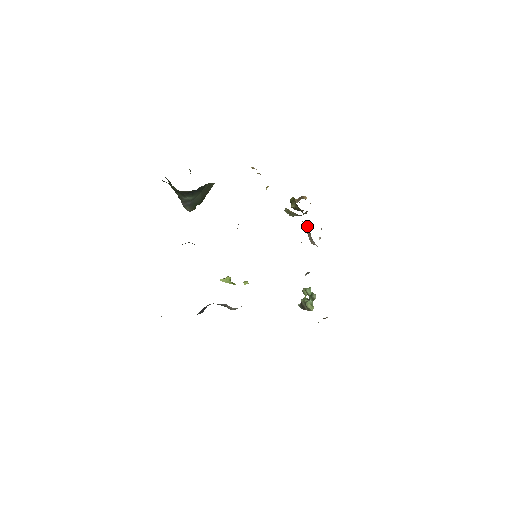
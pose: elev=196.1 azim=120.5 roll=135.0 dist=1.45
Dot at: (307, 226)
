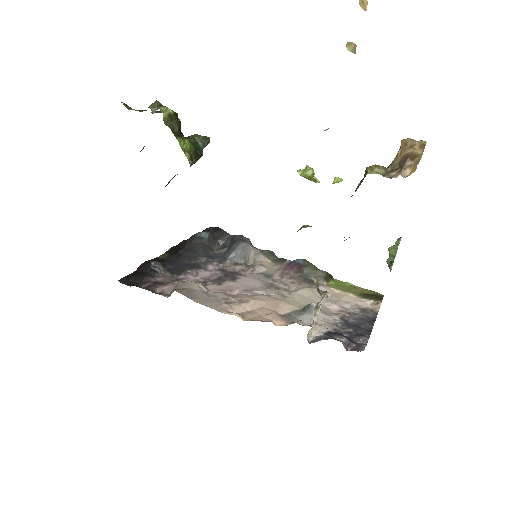
Dot at: occluded
